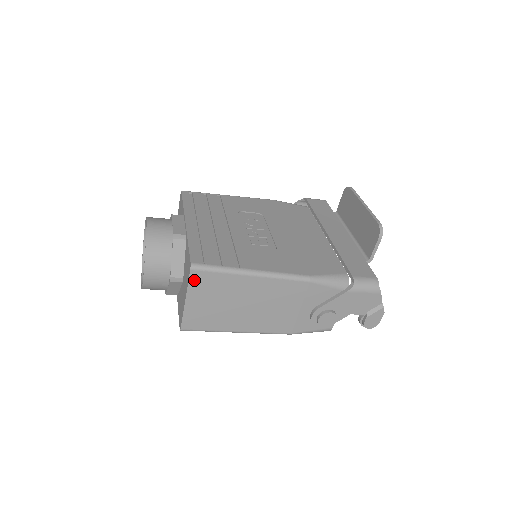
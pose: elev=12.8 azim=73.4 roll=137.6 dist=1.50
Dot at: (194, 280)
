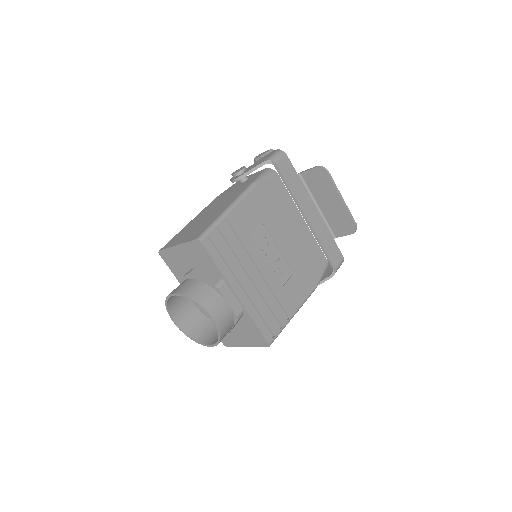
Dot at: occluded
